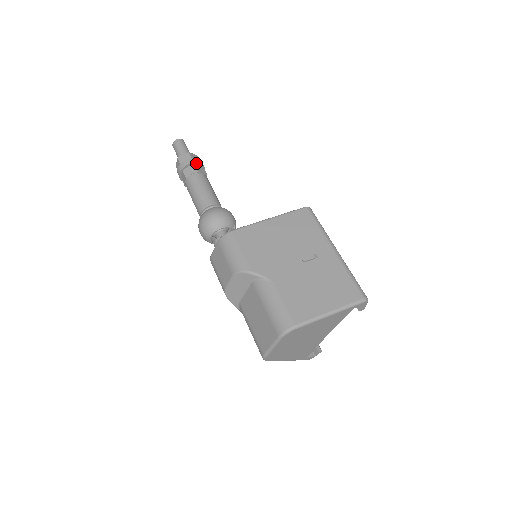
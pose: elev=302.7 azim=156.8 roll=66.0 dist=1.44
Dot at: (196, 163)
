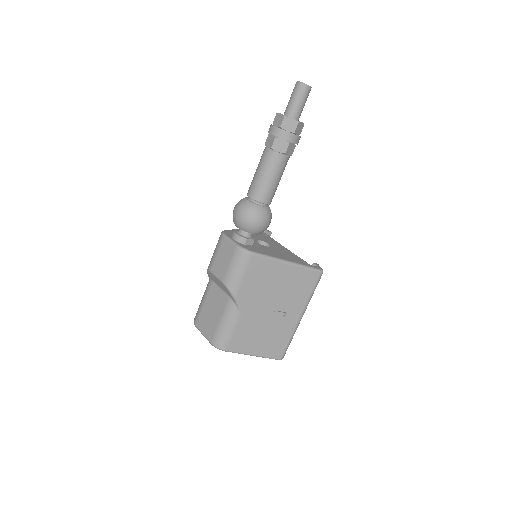
Dot at: (293, 142)
